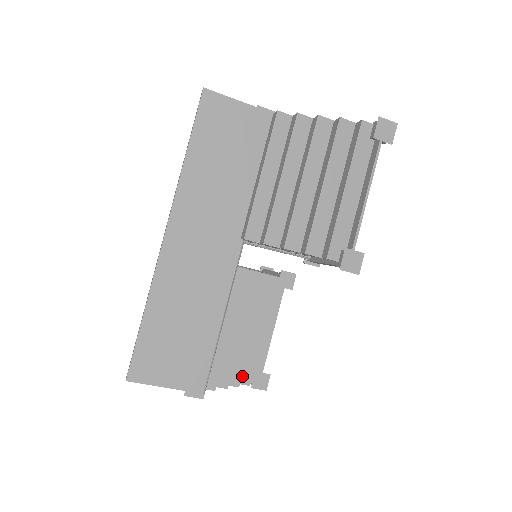
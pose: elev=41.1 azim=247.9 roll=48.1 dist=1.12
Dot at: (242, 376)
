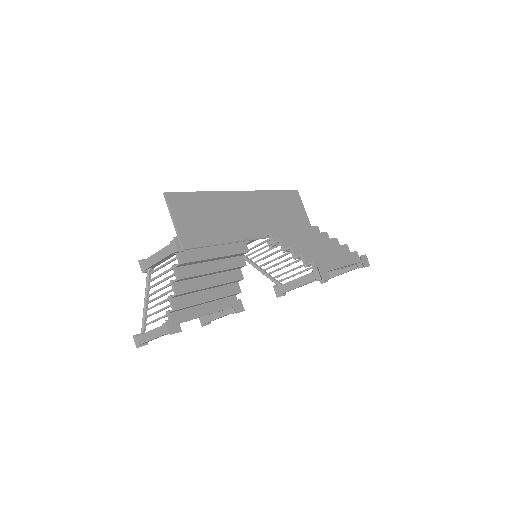
Dot at: (177, 300)
